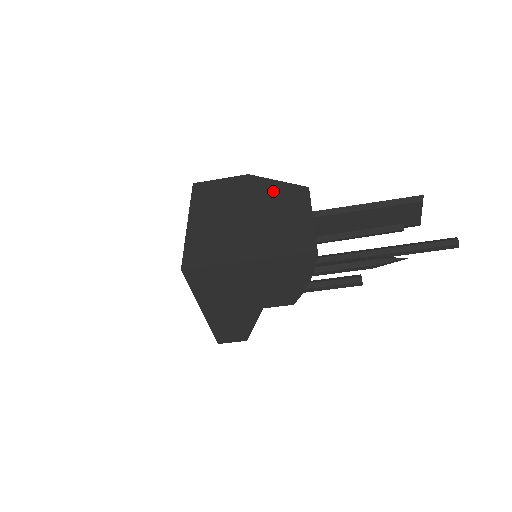
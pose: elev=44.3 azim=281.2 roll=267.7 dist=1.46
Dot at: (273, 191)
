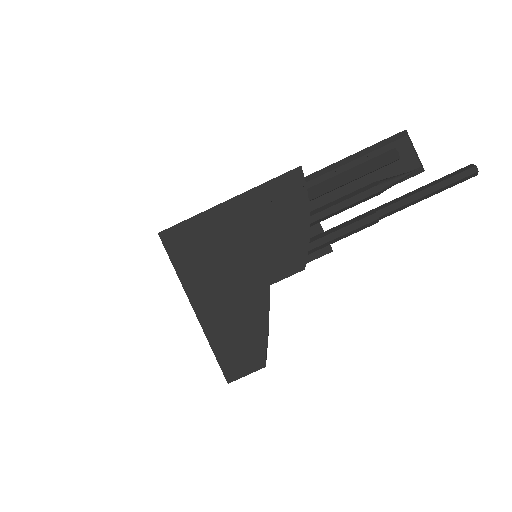
Dot at: occluded
